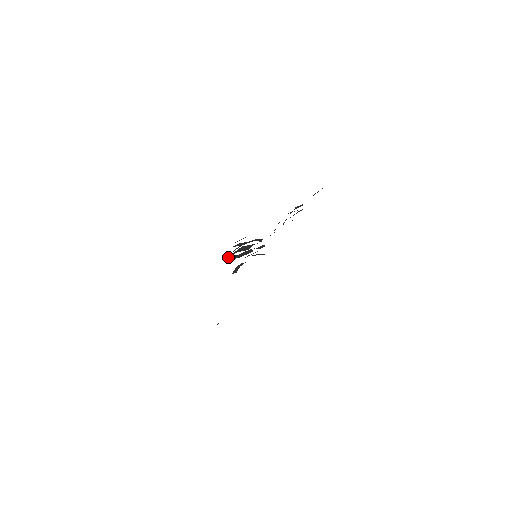
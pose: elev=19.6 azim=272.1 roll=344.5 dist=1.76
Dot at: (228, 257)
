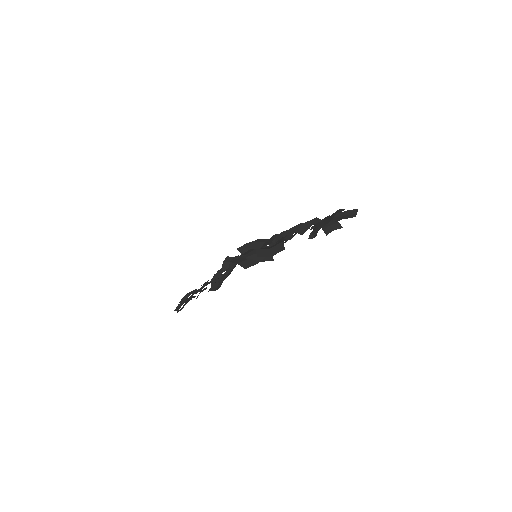
Dot at: (241, 262)
